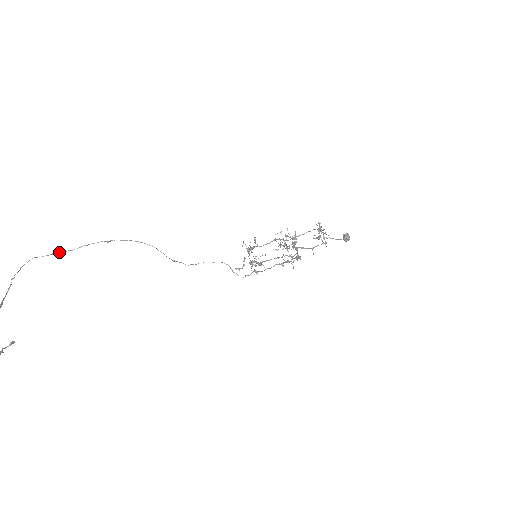
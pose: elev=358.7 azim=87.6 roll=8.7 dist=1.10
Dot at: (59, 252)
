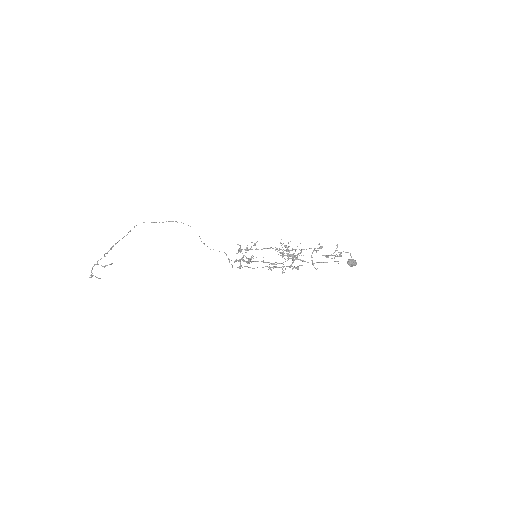
Dot at: (156, 222)
